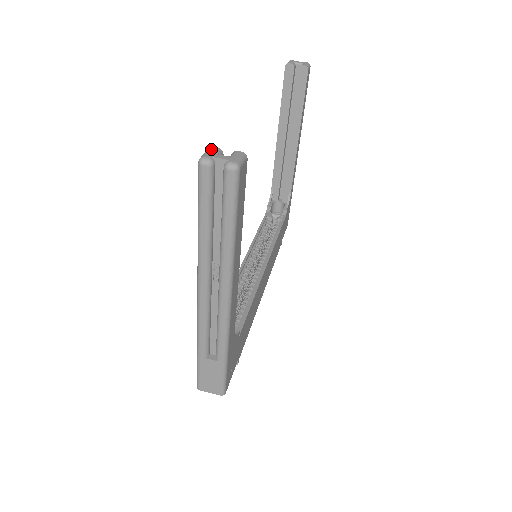
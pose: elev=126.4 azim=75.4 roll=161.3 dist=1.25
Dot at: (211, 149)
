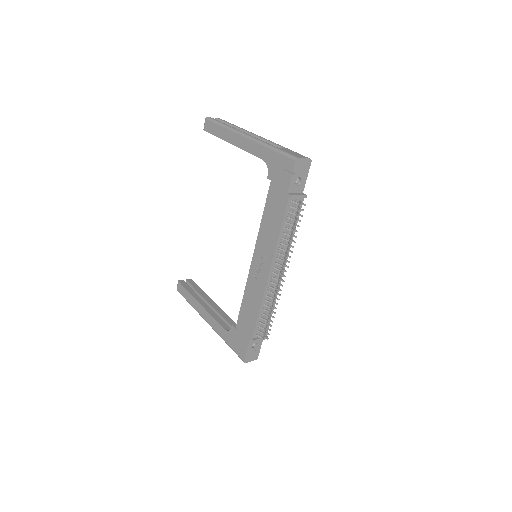
Dot at: occluded
